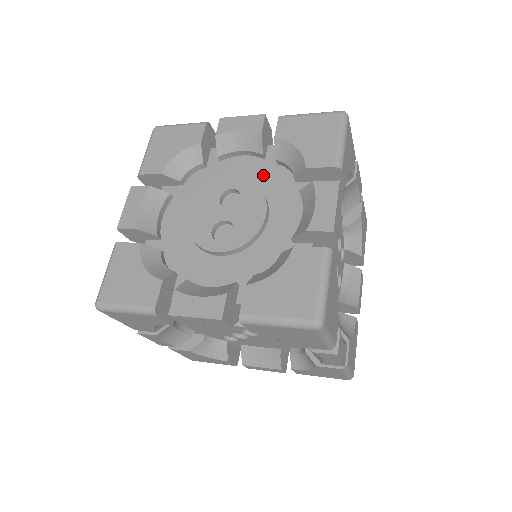
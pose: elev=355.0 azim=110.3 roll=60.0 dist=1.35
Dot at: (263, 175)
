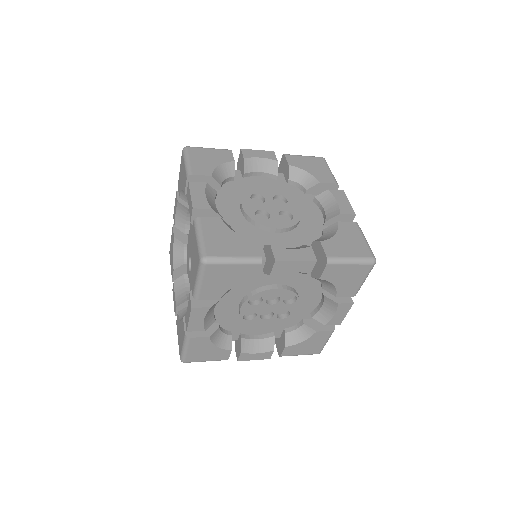
Dot at: occluded
